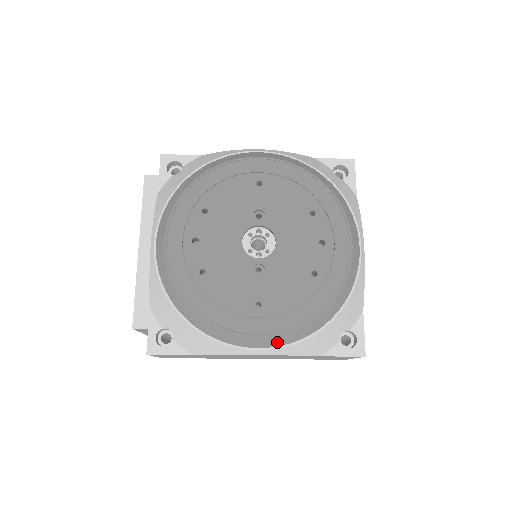
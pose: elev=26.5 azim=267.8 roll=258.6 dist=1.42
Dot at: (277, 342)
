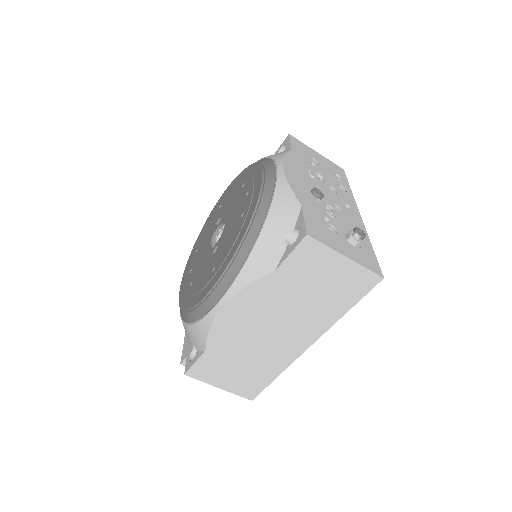
Dot at: (226, 283)
